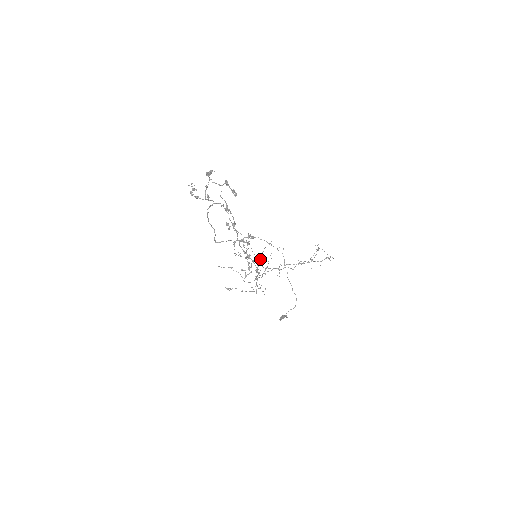
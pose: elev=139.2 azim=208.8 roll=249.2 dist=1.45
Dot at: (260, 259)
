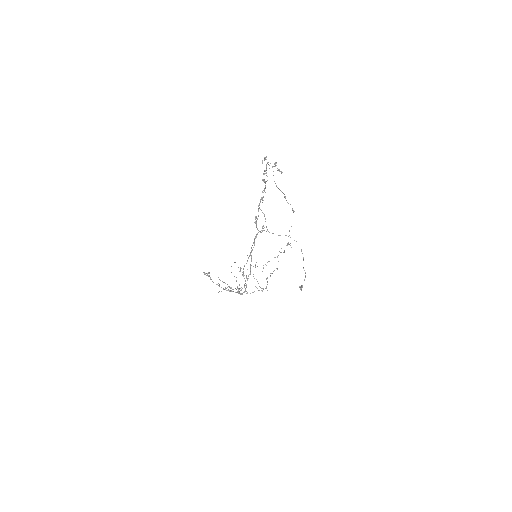
Dot at: (227, 284)
